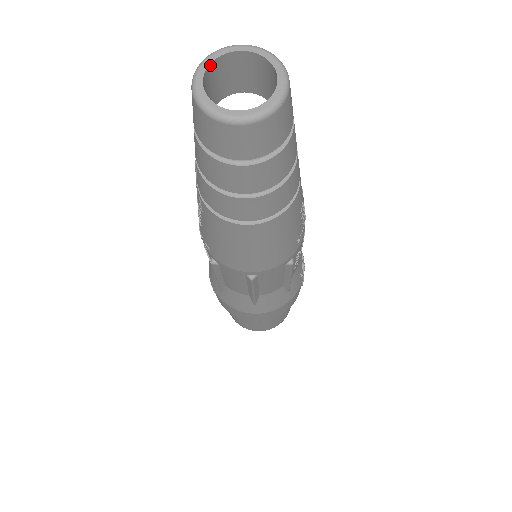
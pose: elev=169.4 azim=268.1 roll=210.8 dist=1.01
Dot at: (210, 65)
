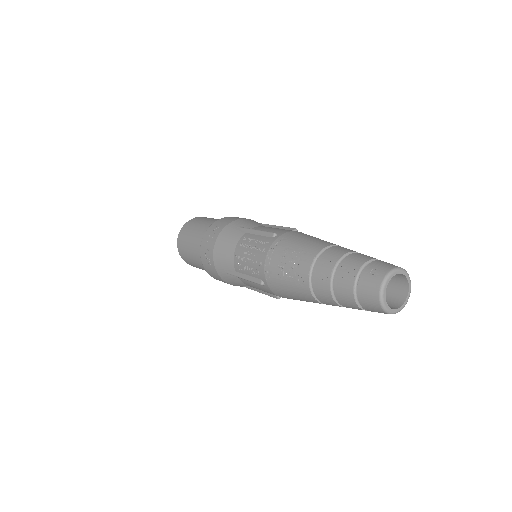
Dot at: (390, 279)
